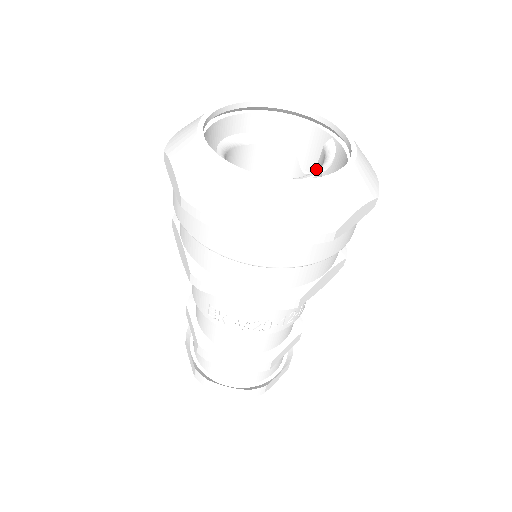
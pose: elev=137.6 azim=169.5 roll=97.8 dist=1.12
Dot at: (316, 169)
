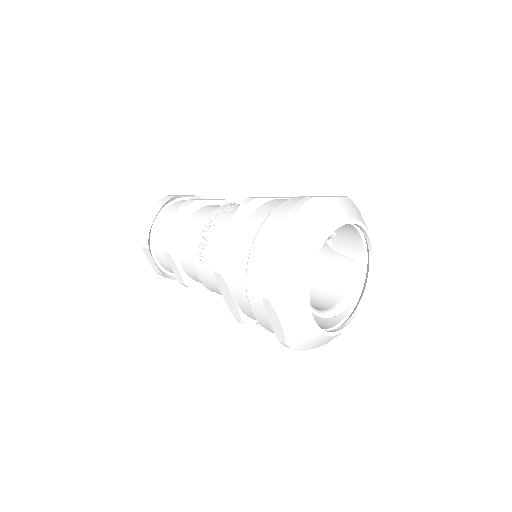
Dot at: (340, 255)
